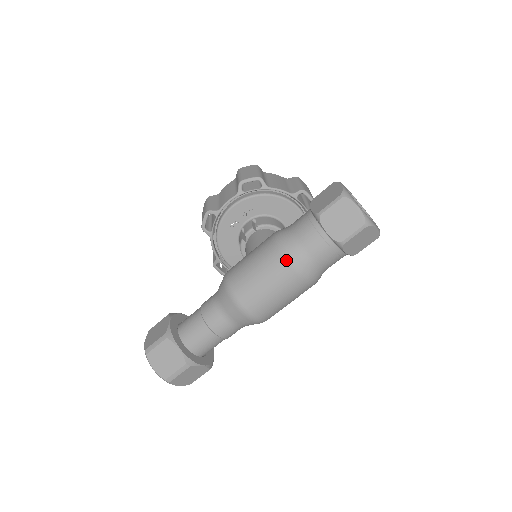
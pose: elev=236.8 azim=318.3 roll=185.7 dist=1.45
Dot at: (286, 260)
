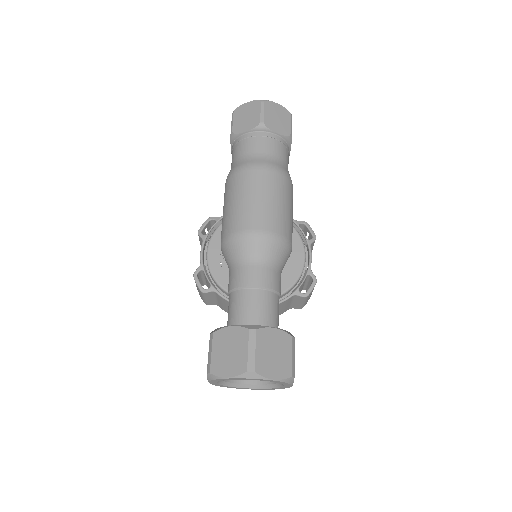
Dot at: (239, 171)
